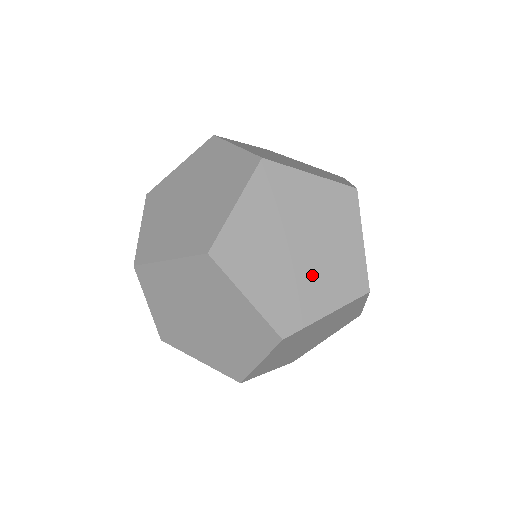
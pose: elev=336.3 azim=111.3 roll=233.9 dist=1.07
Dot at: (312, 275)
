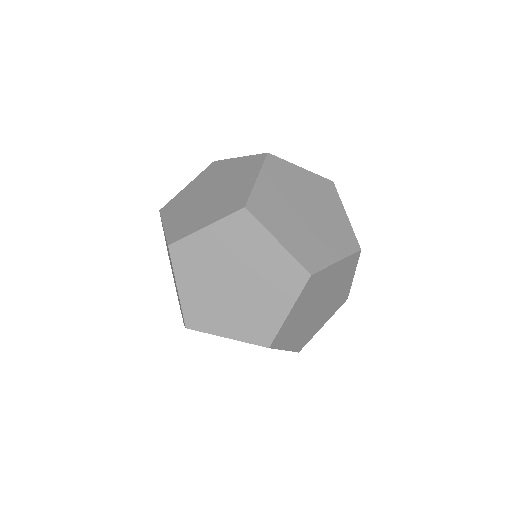
Dot at: (319, 233)
